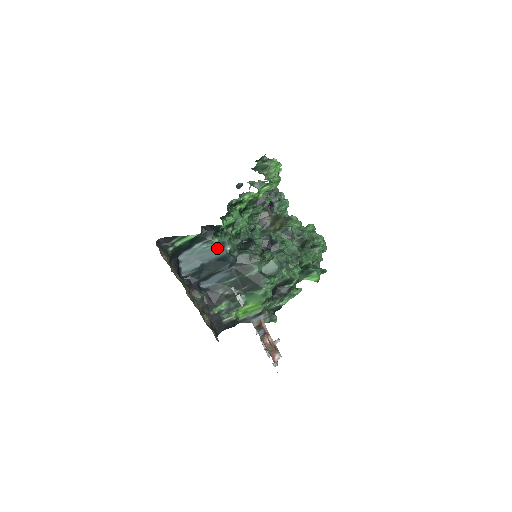
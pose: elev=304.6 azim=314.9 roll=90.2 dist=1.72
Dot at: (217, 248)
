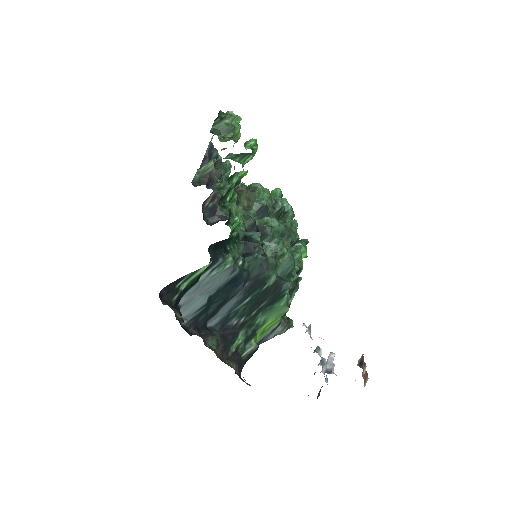
Dot at: (230, 269)
